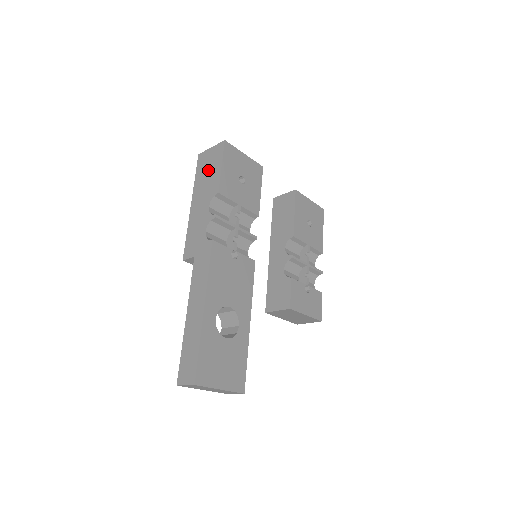
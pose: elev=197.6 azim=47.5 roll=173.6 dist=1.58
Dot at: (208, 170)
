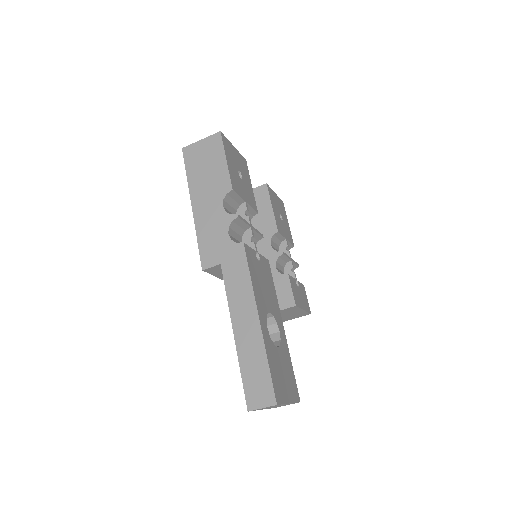
Dot at: (206, 165)
